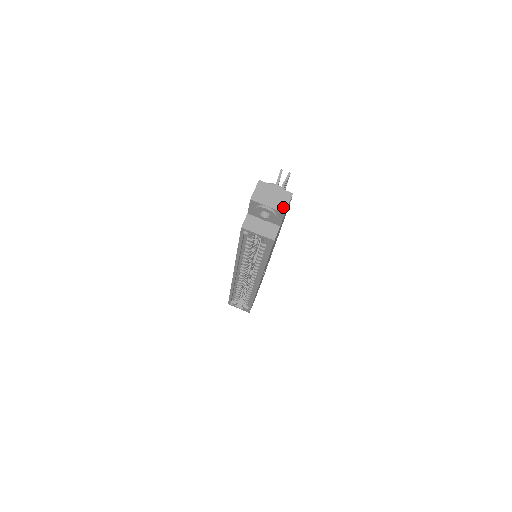
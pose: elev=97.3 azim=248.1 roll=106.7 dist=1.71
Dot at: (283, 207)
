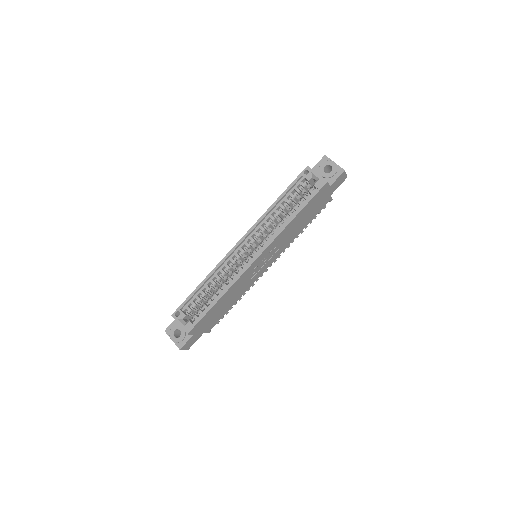
Dot at: (343, 170)
